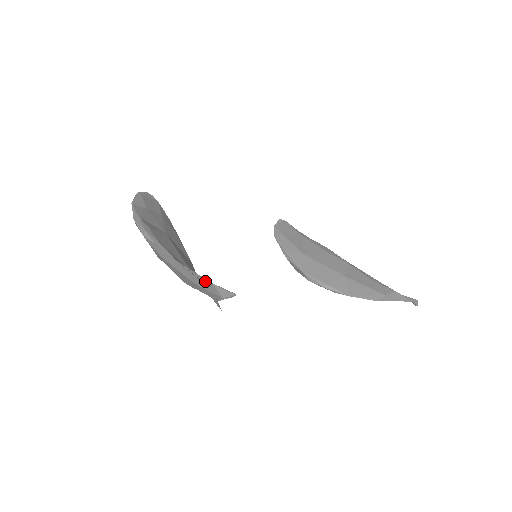
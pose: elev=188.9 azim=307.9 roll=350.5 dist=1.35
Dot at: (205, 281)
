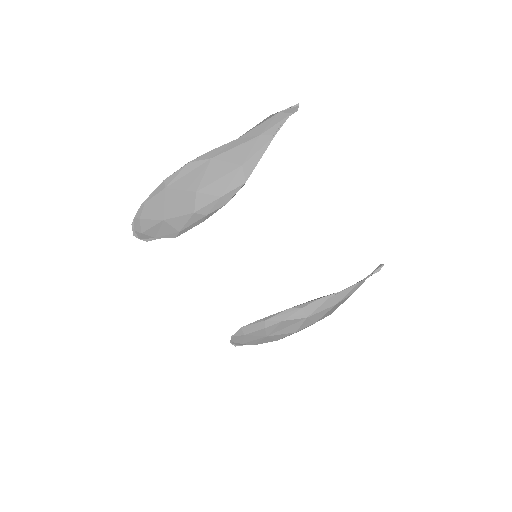
Dot at: (272, 118)
